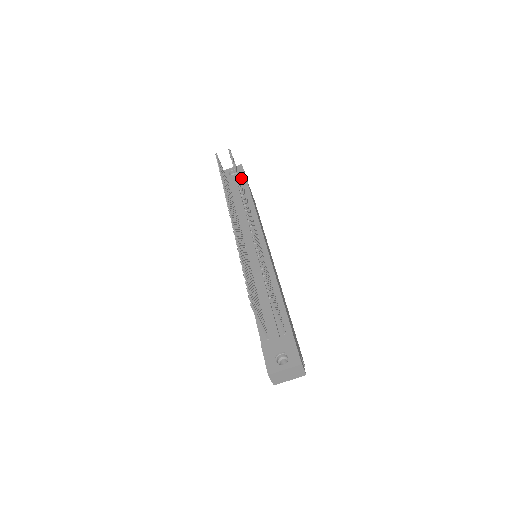
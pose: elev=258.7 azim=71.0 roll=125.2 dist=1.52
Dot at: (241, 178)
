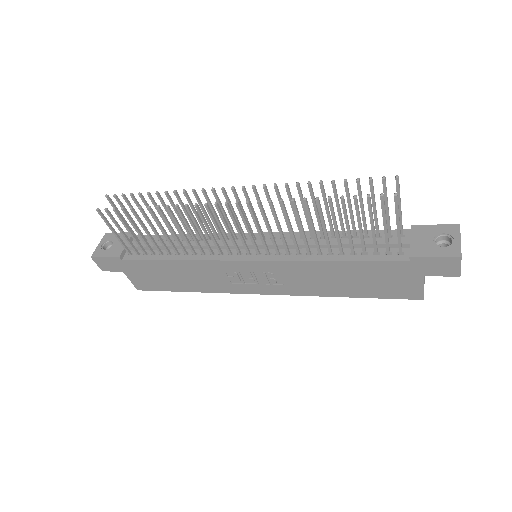
Dot at: (128, 237)
